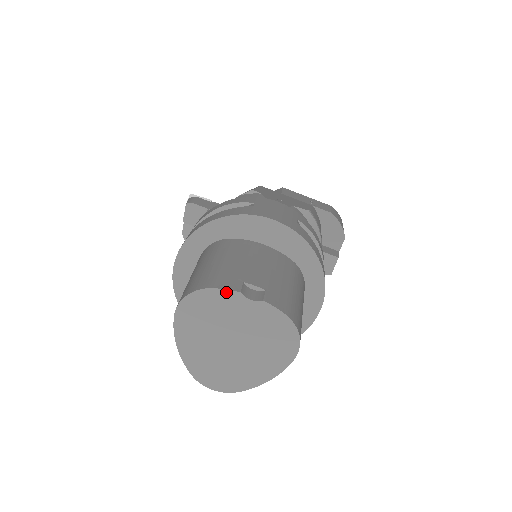
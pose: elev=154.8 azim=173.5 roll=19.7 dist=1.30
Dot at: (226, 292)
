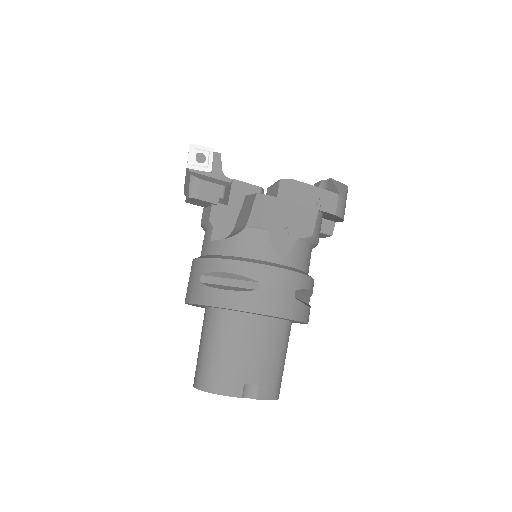
Dot at: (232, 396)
